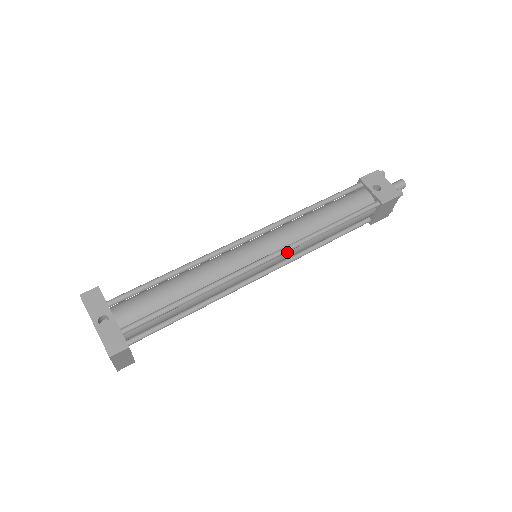
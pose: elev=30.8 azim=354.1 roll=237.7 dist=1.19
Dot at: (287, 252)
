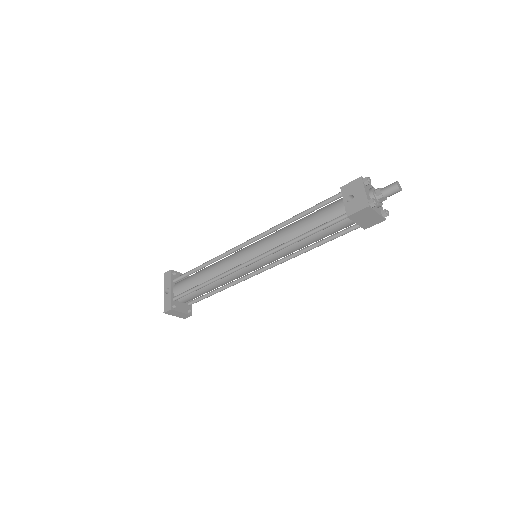
Dot at: (270, 256)
